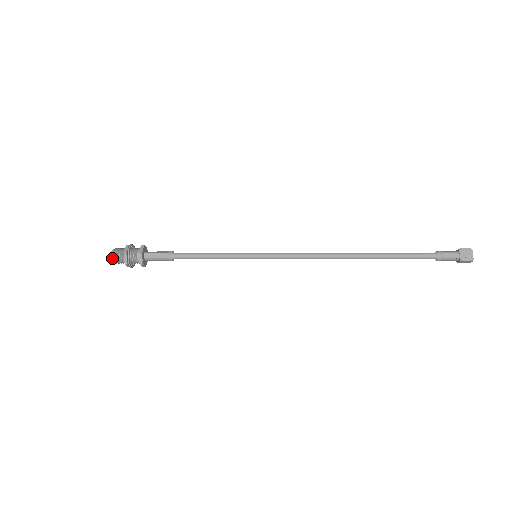
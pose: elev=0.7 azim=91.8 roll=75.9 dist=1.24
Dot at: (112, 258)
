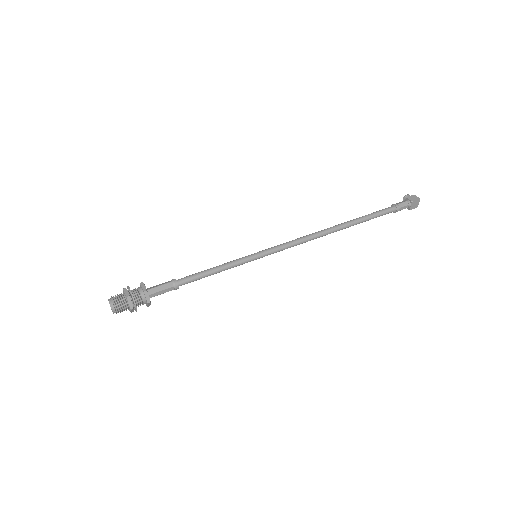
Dot at: occluded
